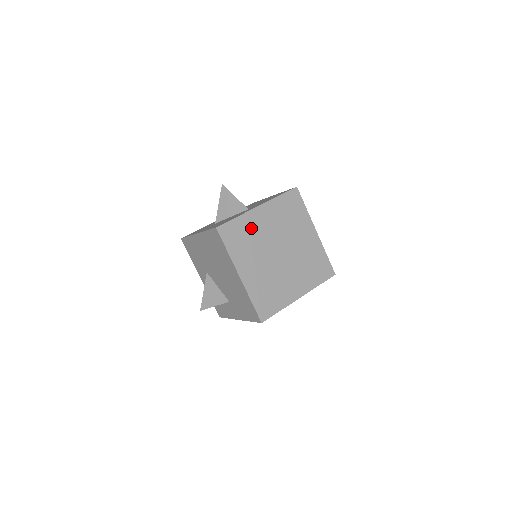
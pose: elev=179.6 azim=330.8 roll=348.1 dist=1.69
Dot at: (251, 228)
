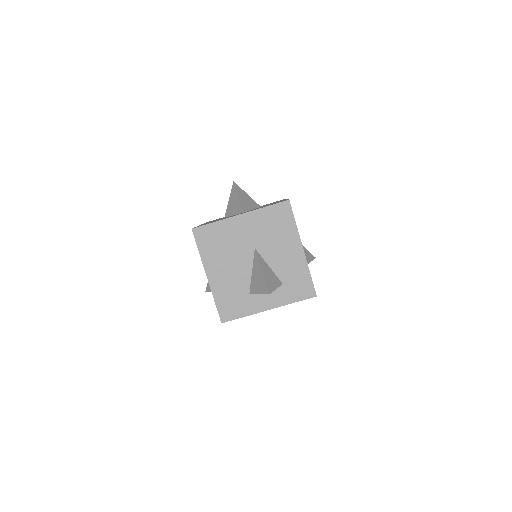
Dot at: (228, 234)
